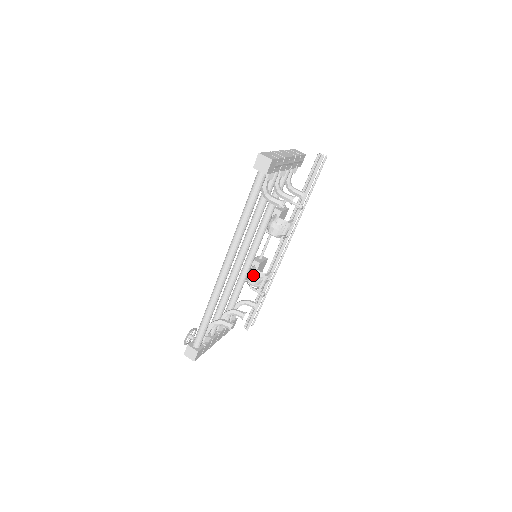
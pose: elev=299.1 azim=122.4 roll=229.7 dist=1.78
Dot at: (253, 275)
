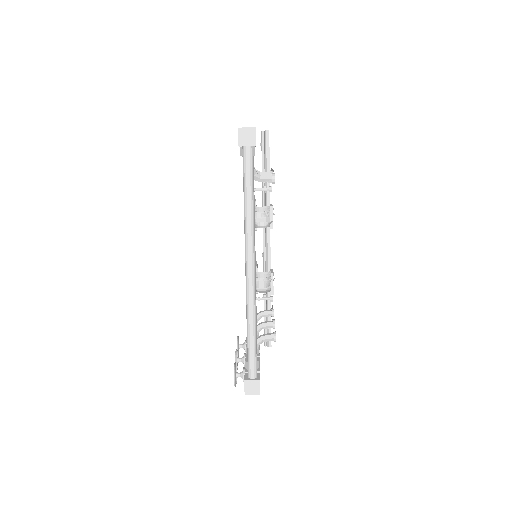
Dot at: (260, 278)
